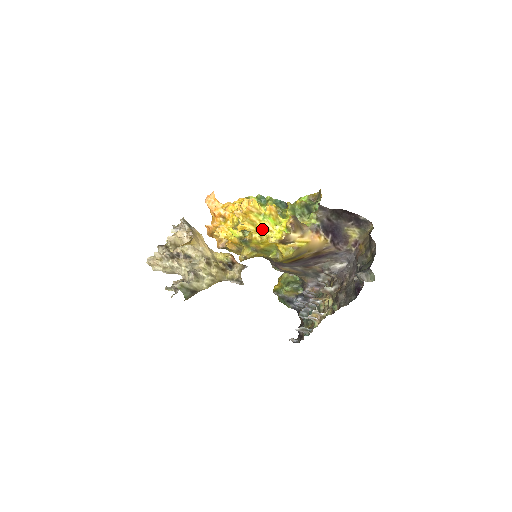
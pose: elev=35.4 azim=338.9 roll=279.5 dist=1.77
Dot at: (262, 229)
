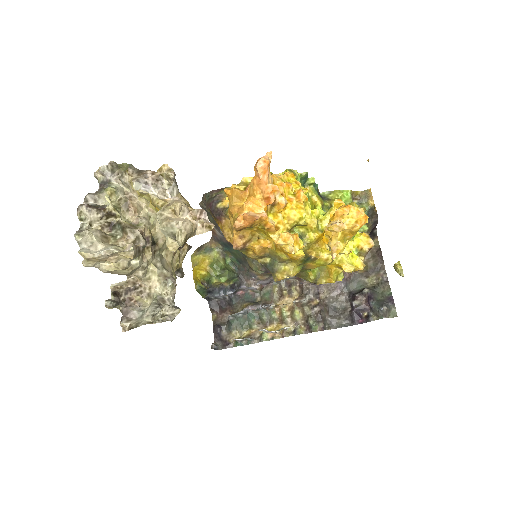
Dot at: occluded
